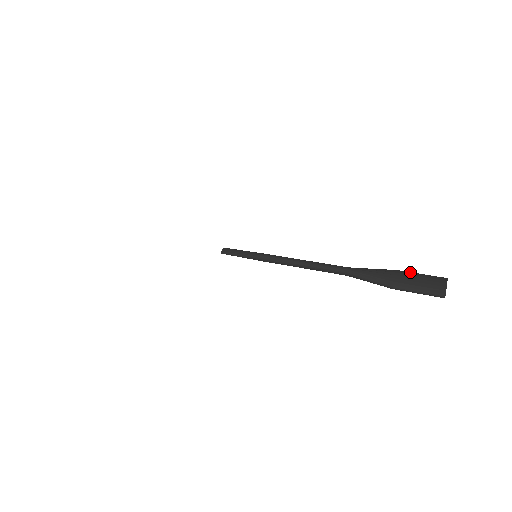
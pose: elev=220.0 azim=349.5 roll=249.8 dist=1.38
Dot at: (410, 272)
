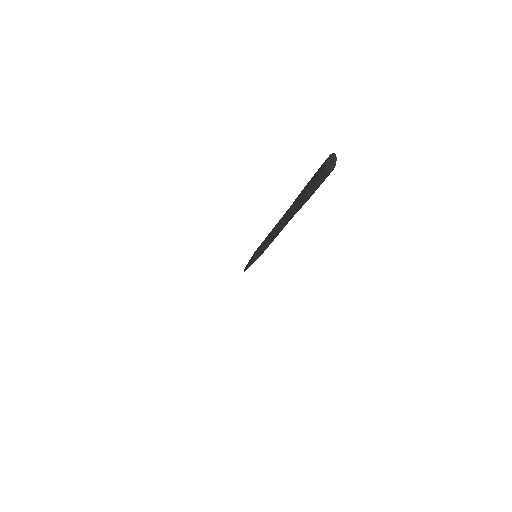
Dot at: occluded
